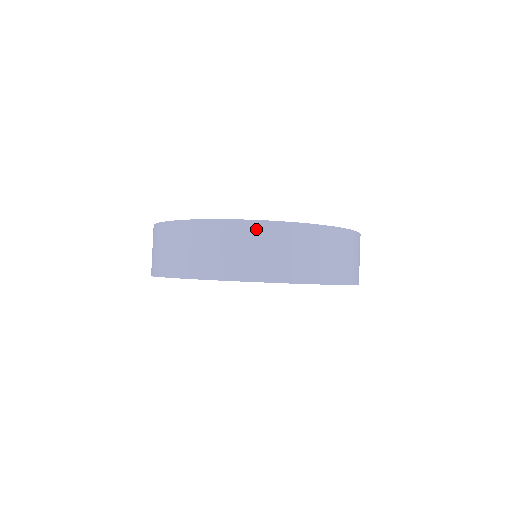
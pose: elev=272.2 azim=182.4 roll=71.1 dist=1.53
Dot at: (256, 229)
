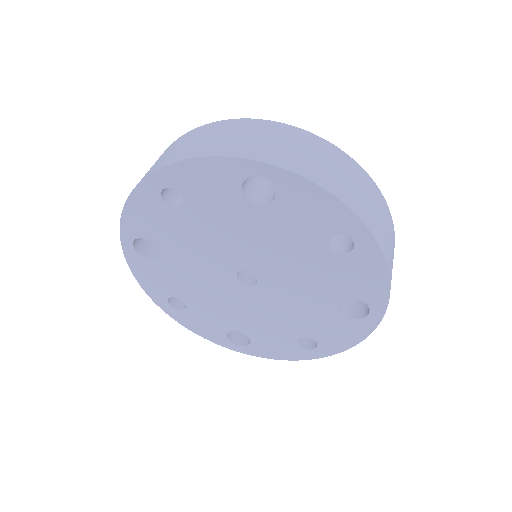
Dot at: occluded
